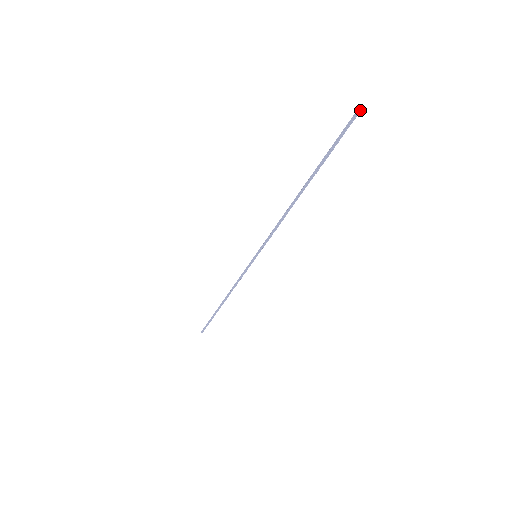
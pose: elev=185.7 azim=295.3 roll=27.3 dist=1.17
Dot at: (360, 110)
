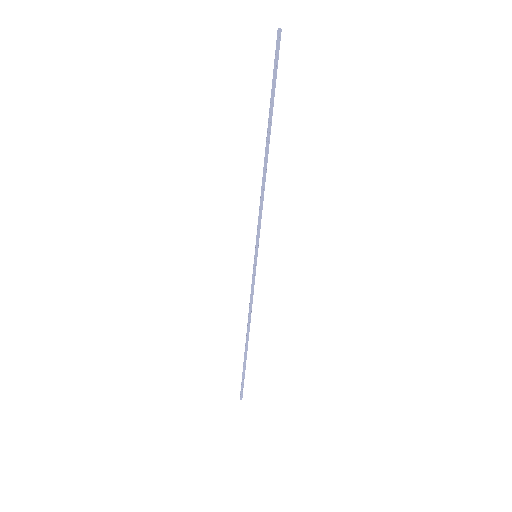
Dot at: (280, 34)
